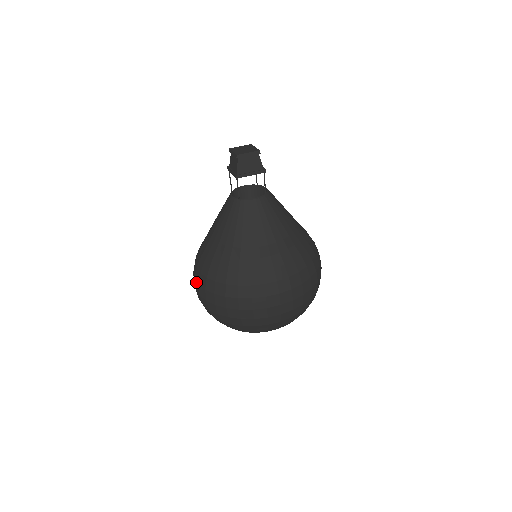
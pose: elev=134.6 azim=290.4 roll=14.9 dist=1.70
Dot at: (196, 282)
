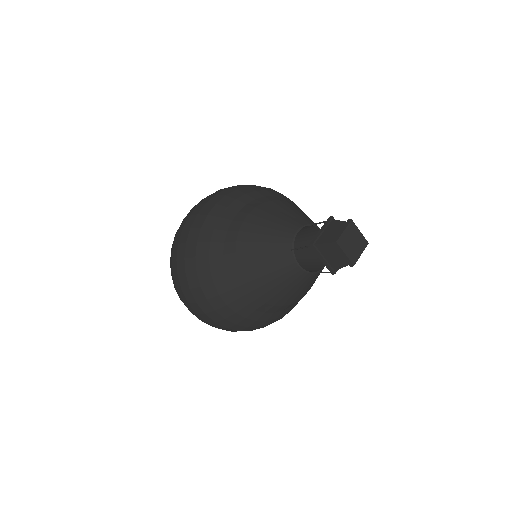
Dot at: (208, 318)
